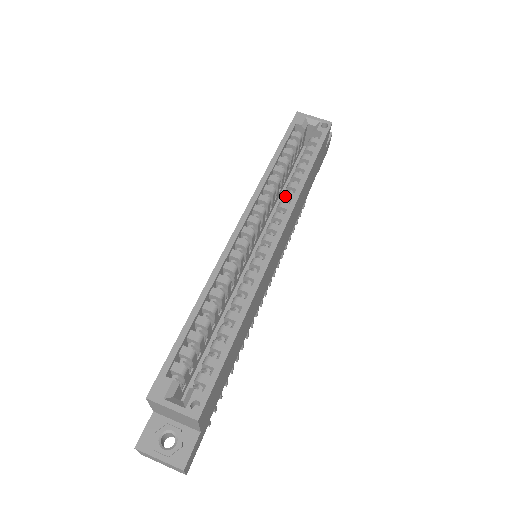
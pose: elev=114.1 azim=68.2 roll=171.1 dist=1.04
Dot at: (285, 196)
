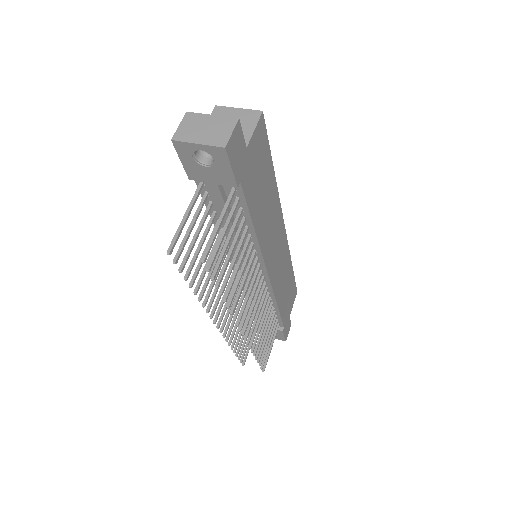
Dot at: occluded
